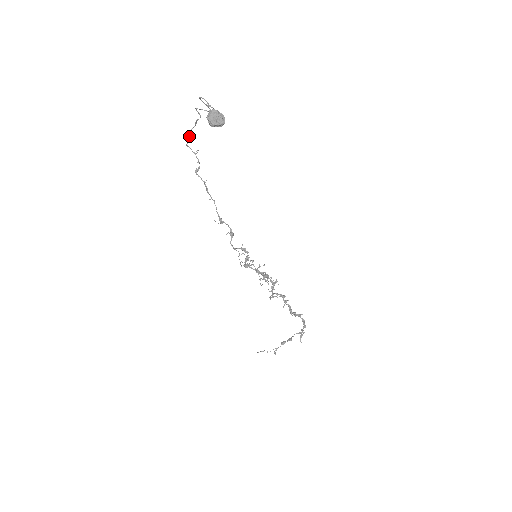
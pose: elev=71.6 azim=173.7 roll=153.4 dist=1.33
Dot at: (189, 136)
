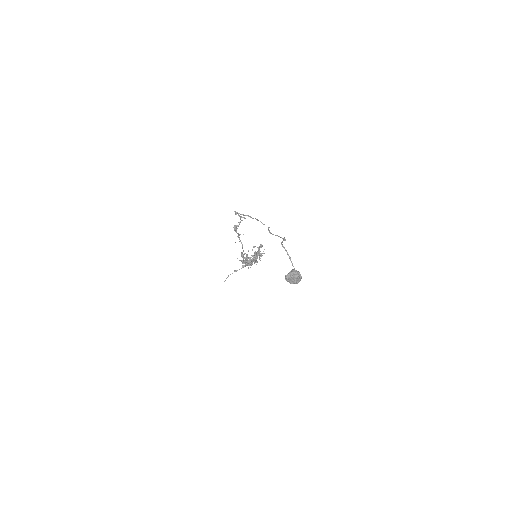
Dot at: (243, 215)
